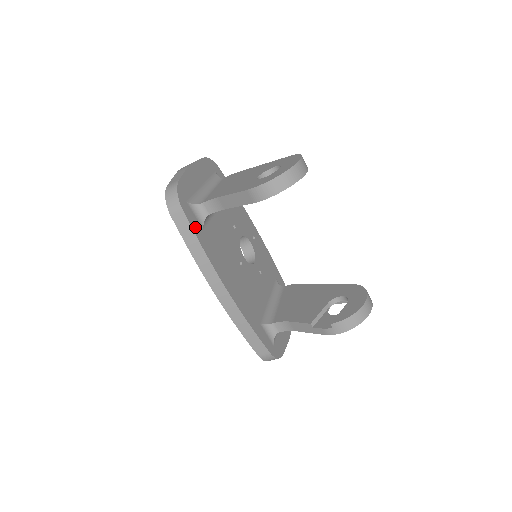
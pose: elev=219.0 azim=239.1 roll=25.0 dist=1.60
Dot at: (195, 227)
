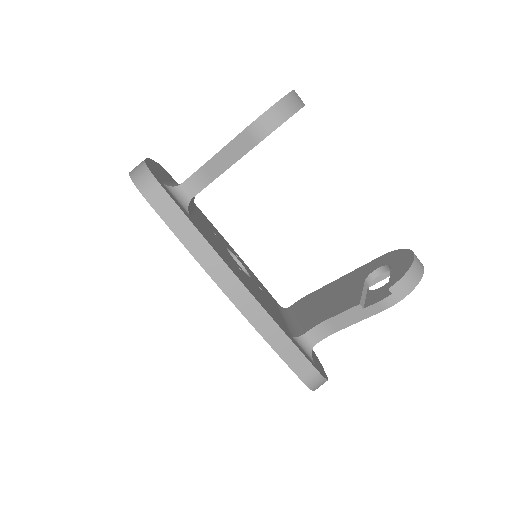
Dot at: (181, 209)
